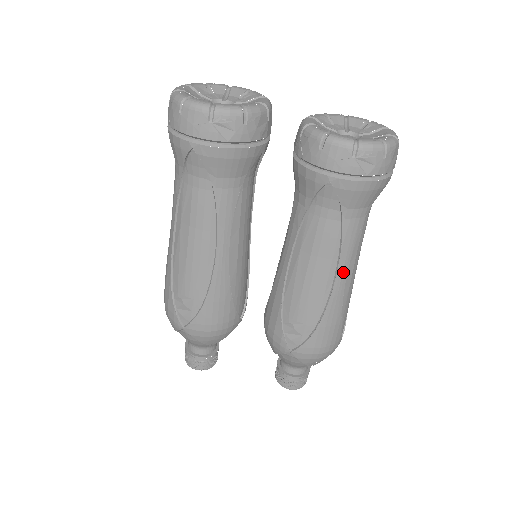
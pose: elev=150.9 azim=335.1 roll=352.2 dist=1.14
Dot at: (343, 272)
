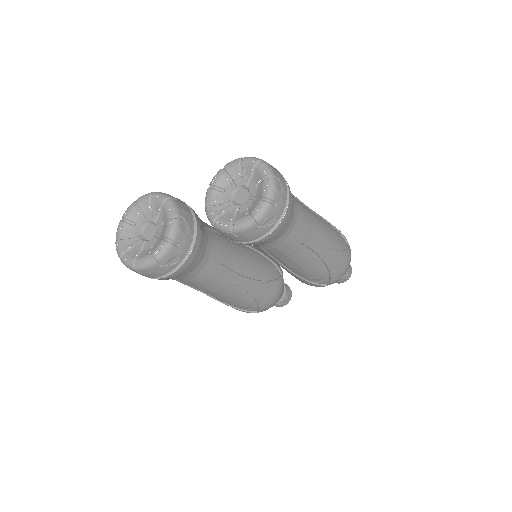
Dot at: (315, 245)
